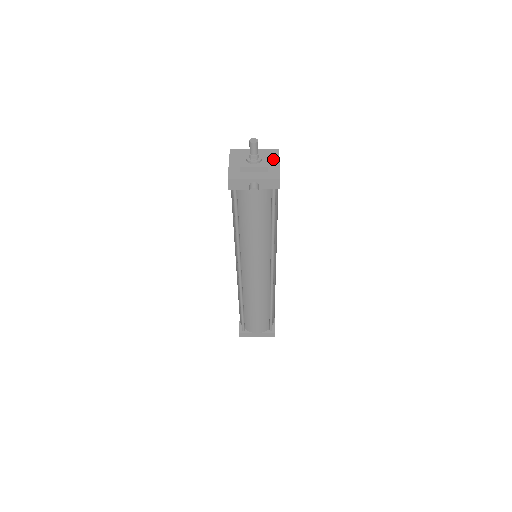
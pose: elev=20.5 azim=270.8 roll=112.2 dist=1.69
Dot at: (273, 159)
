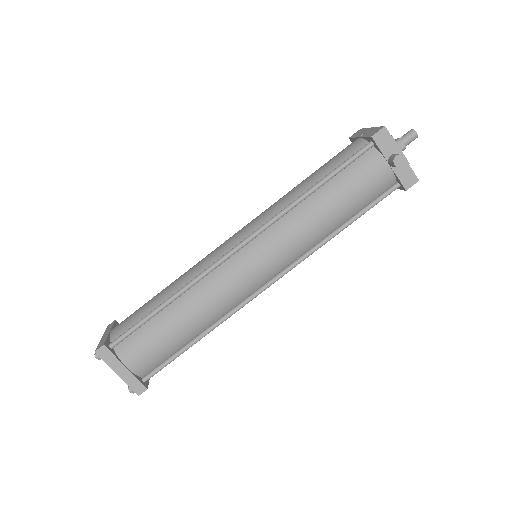
Dot at: occluded
